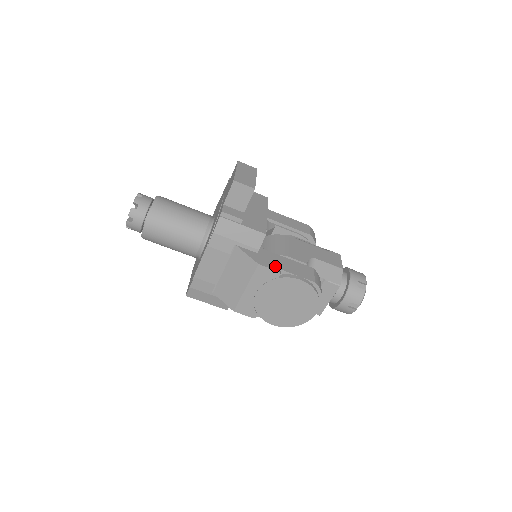
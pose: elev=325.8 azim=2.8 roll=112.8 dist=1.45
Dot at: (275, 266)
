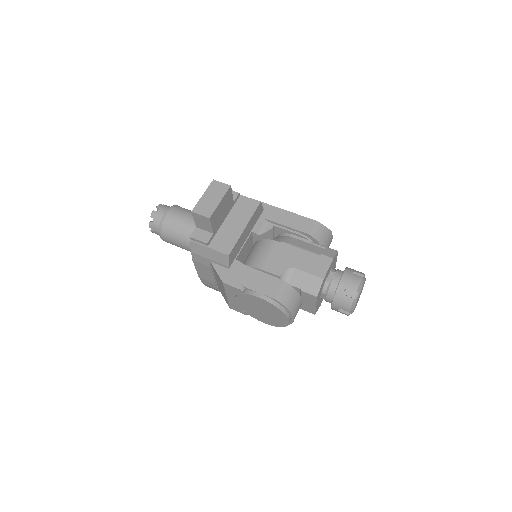
Dot at: (240, 283)
